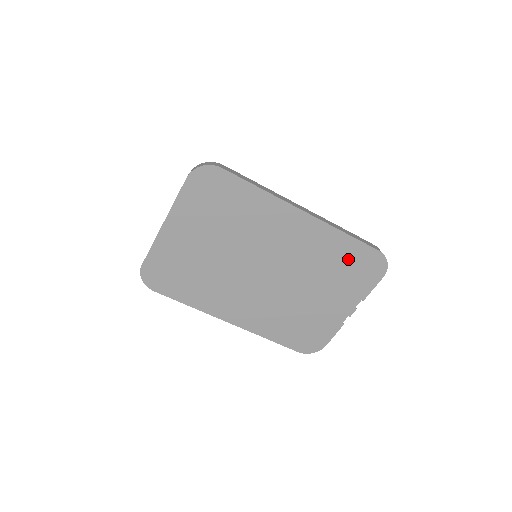
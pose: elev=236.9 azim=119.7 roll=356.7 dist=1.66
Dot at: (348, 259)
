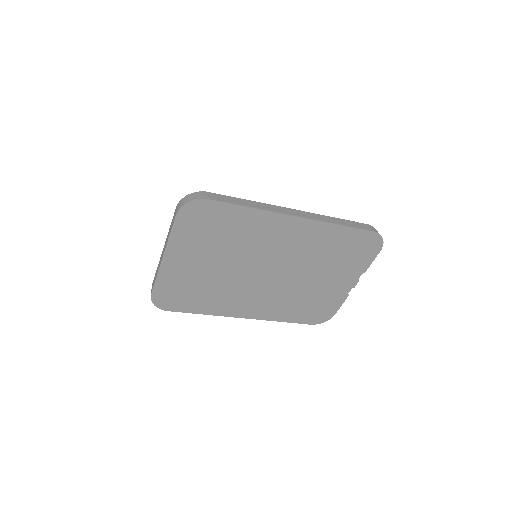
Dot at: (345, 245)
